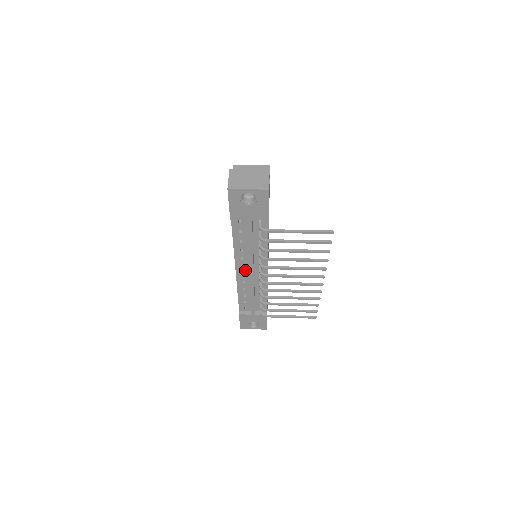
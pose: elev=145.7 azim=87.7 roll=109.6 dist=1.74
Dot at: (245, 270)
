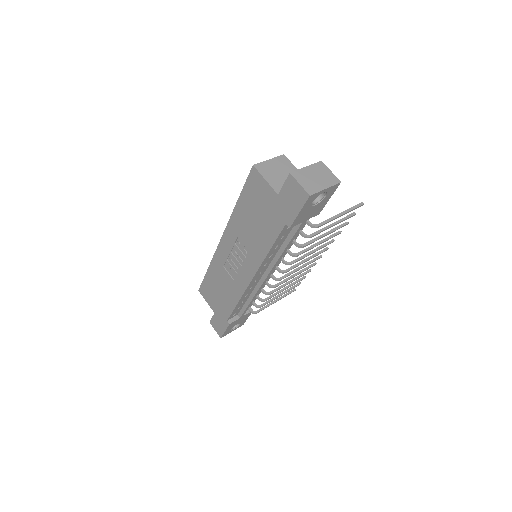
Dot at: (260, 275)
